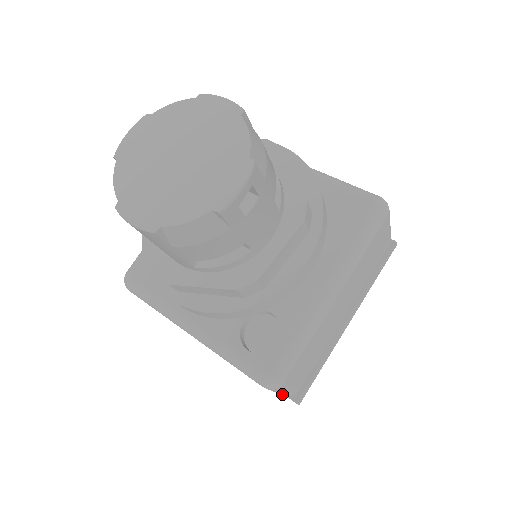
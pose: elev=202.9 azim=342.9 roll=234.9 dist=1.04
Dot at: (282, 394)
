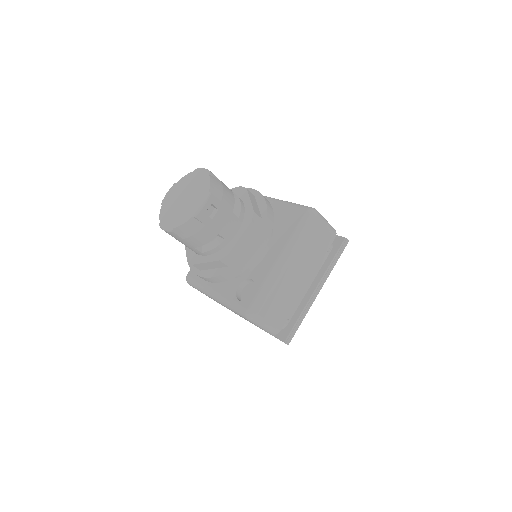
Dot at: (268, 331)
